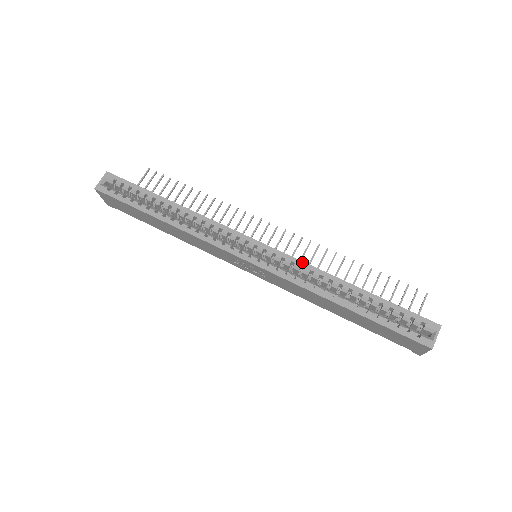
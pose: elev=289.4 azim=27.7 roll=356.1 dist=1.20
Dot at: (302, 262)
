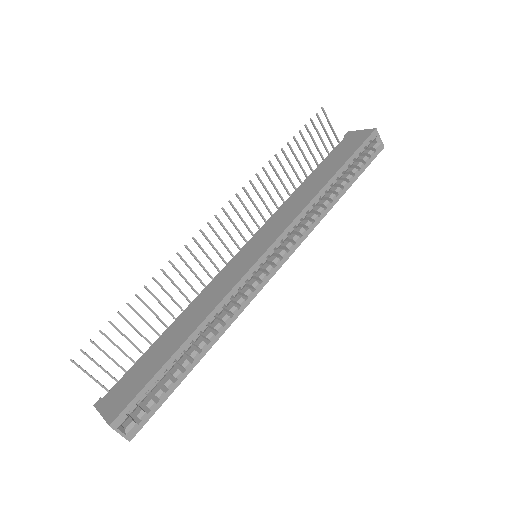
Dot at: (298, 217)
